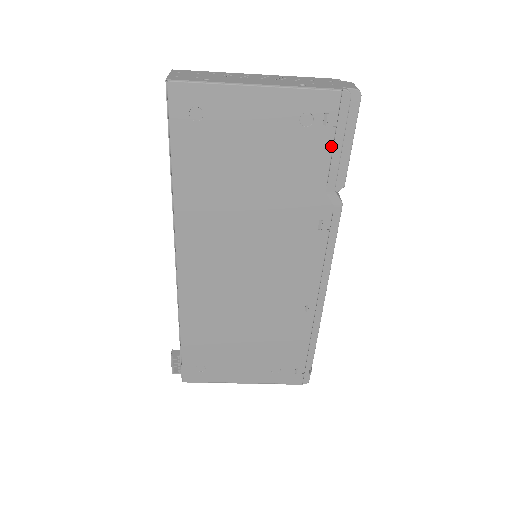
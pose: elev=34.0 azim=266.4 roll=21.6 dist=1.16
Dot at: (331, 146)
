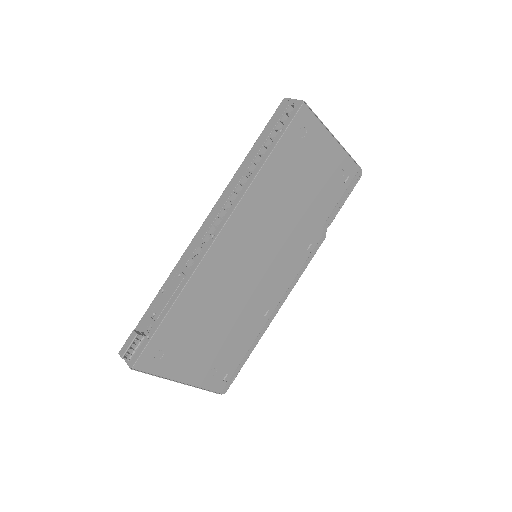
Dot at: (341, 197)
